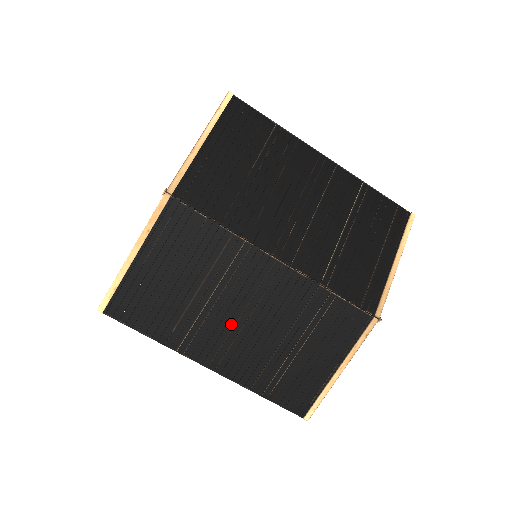
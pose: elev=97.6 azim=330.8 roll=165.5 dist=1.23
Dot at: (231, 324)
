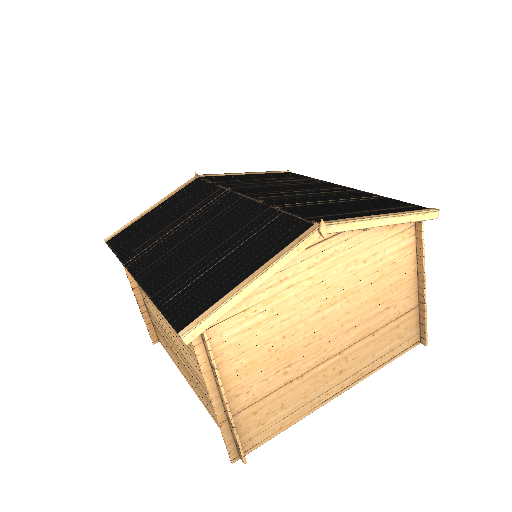
Dot at: (178, 242)
